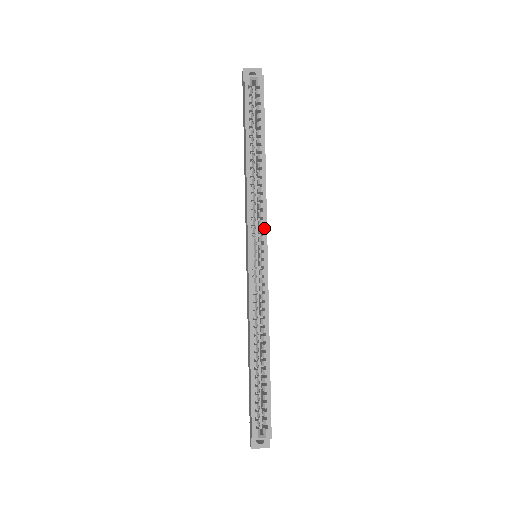
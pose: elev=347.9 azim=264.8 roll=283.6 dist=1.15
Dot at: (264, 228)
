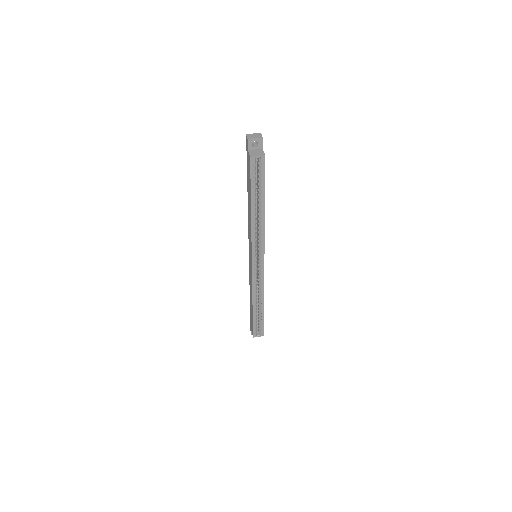
Dot at: (262, 249)
